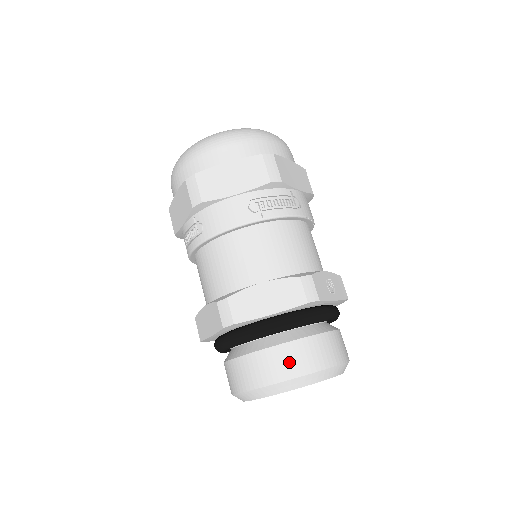
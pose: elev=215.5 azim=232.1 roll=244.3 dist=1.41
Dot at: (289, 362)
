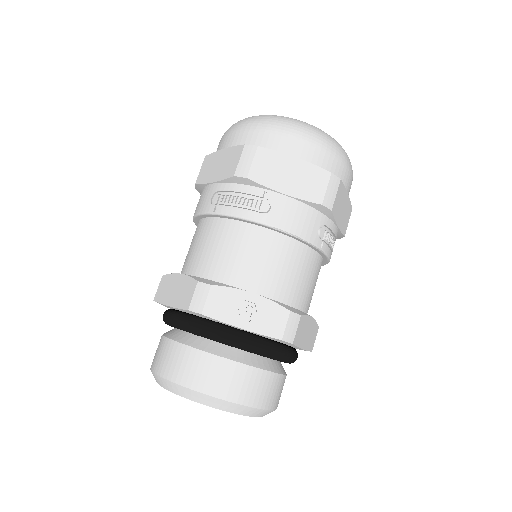
Dot at: (164, 358)
